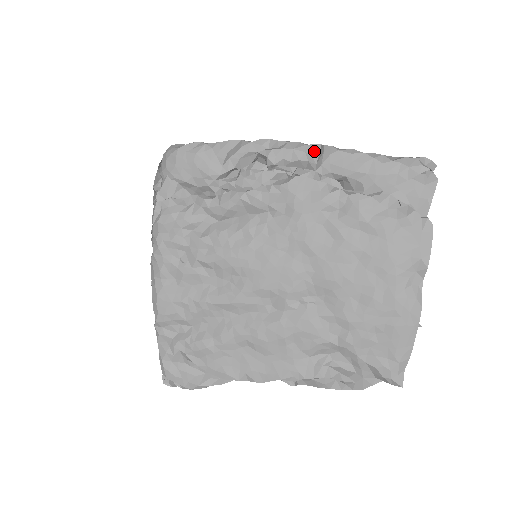
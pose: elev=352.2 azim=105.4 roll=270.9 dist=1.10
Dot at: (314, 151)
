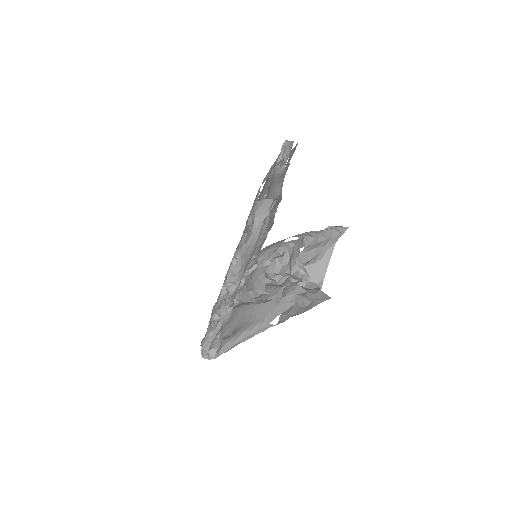
Dot at: occluded
